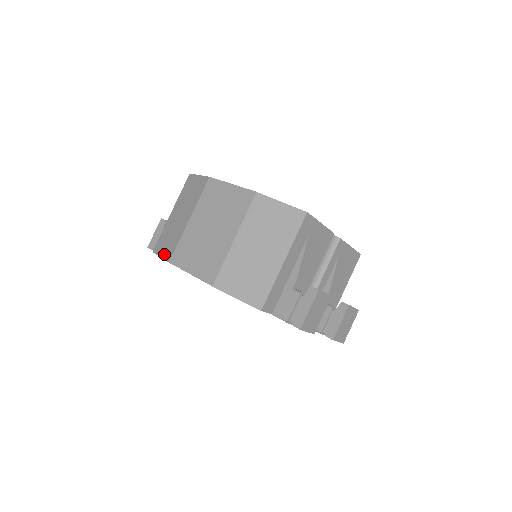
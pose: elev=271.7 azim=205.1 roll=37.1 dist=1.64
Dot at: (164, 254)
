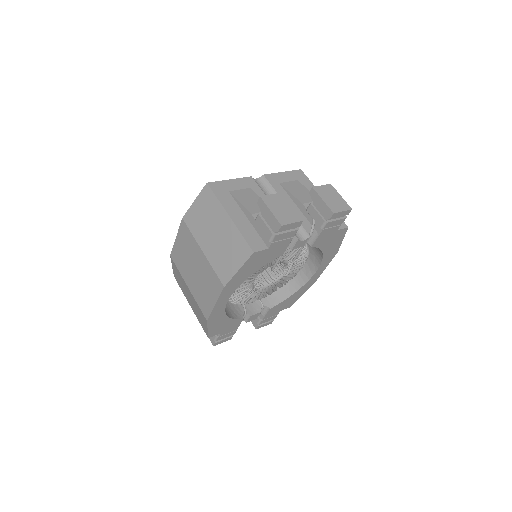
Dot at: (205, 324)
